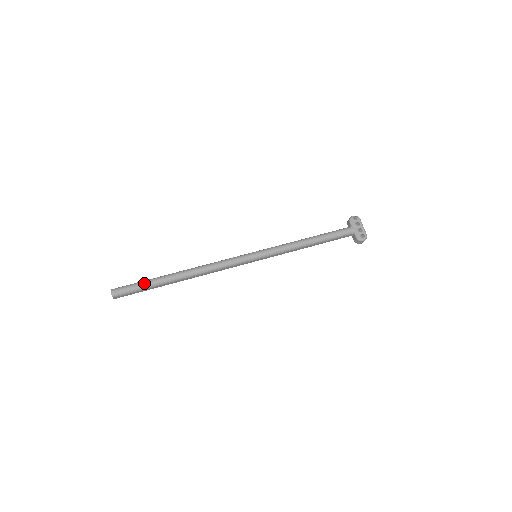
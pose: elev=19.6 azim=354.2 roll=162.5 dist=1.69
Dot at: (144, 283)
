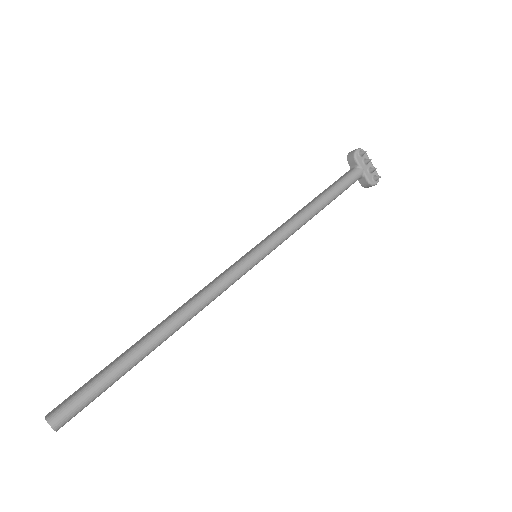
Dot at: (105, 381)
